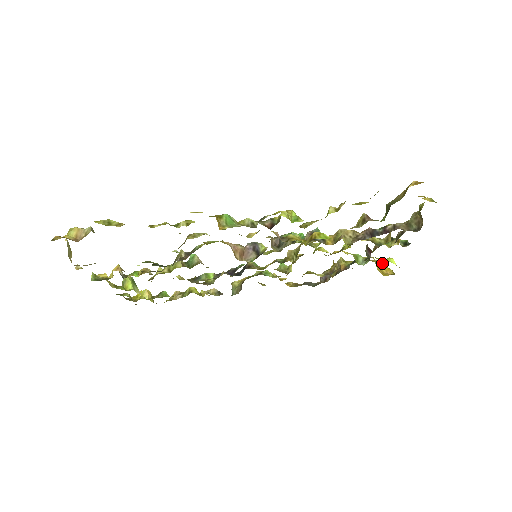
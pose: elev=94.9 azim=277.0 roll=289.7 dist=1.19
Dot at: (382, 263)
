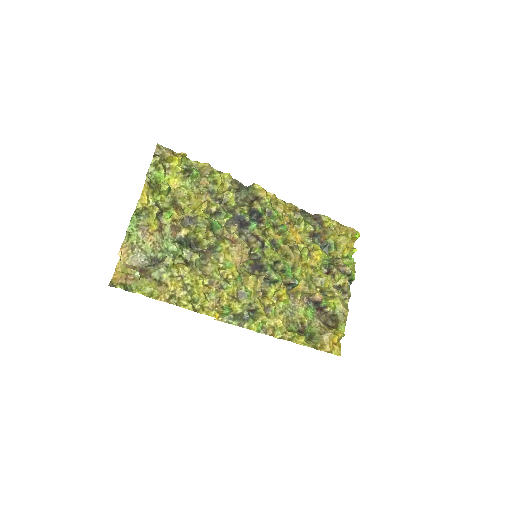
Dot at: (355, 238)
